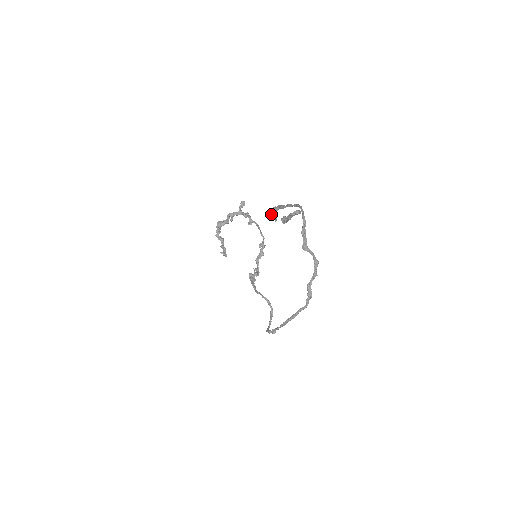
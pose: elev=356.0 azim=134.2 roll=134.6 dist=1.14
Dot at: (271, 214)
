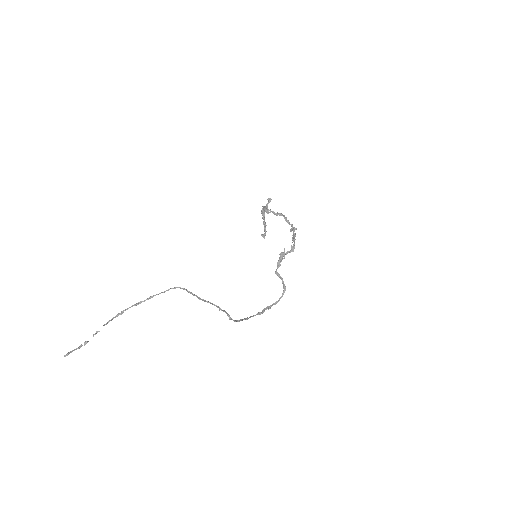
Dot at: (104, 325)
